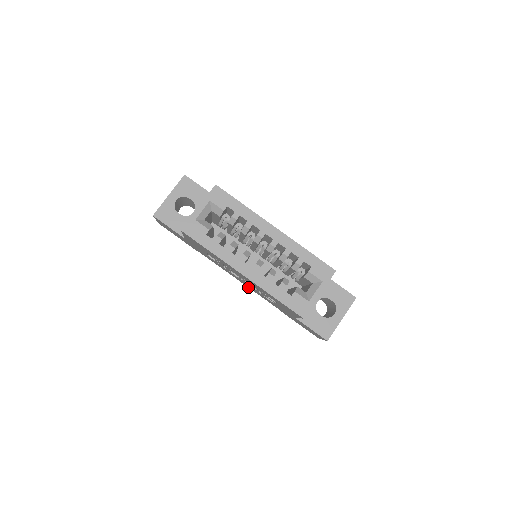
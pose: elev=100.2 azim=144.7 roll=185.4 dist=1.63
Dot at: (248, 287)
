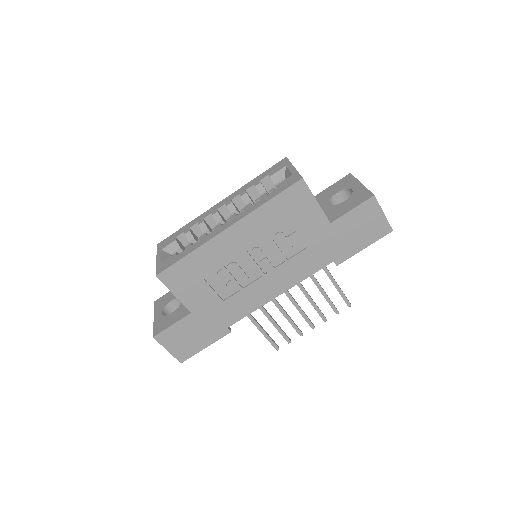
Dot at: (291, 287)
